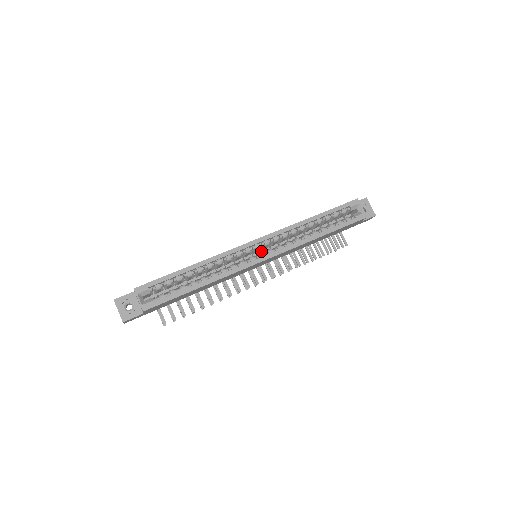
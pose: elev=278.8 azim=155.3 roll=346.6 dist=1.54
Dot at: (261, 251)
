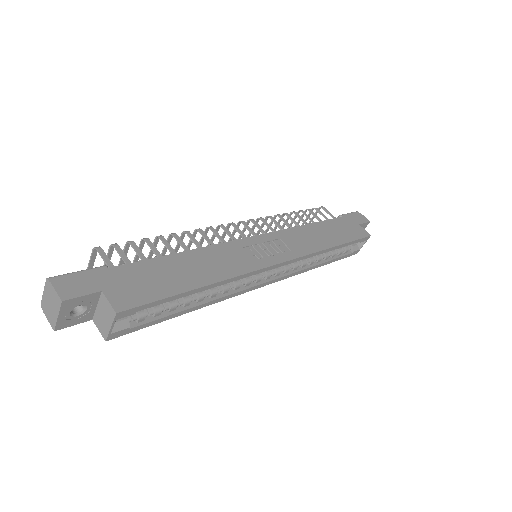
Dot at: occluded
